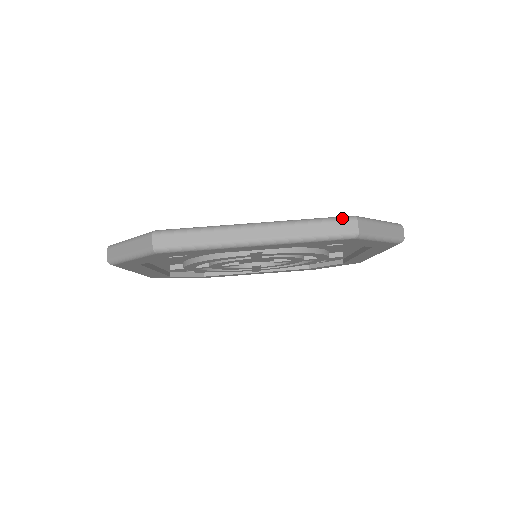
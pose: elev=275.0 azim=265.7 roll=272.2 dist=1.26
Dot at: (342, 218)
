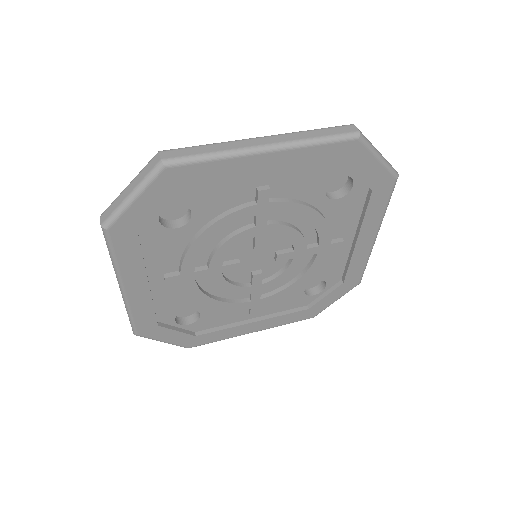
Dot at: (340, 126)
